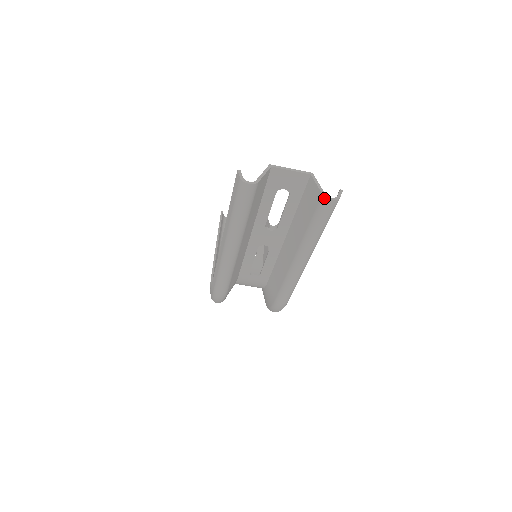
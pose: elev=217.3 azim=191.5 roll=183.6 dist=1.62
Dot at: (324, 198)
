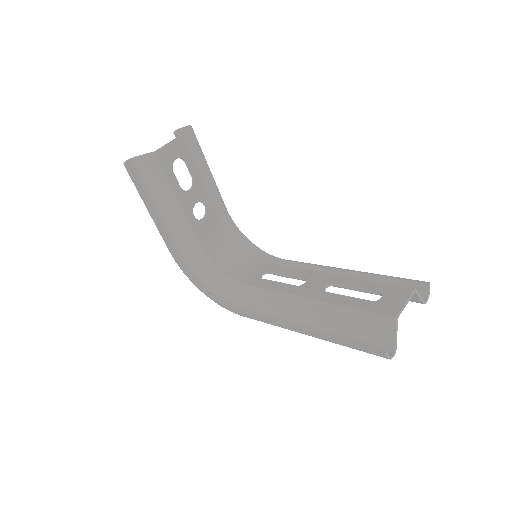
Dot at: occluded
